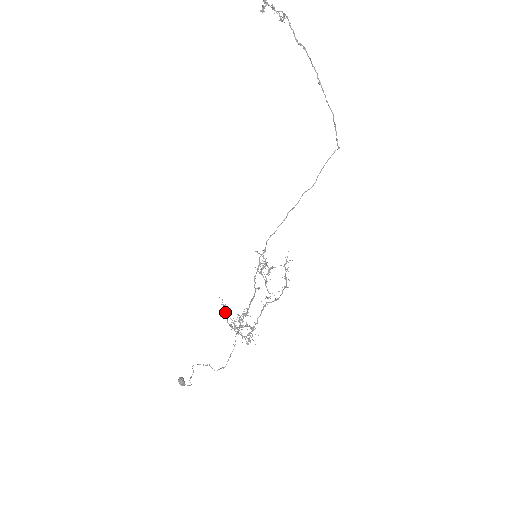
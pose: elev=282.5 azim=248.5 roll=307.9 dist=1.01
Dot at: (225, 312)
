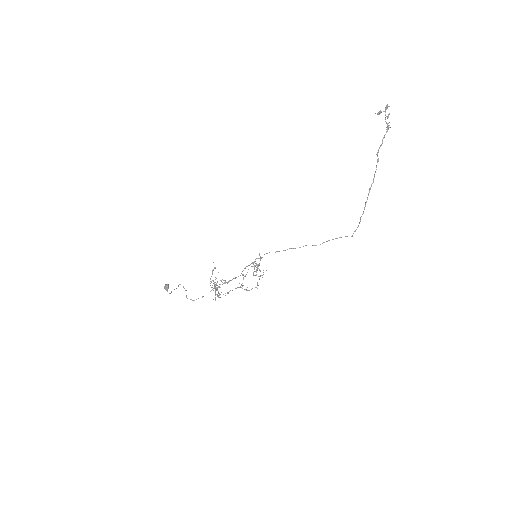
Dot at: occluded
